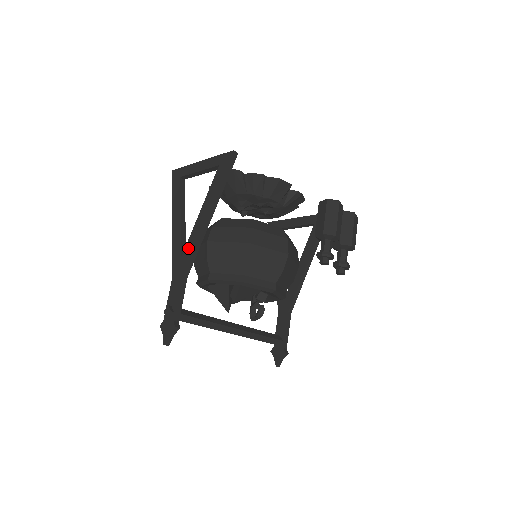
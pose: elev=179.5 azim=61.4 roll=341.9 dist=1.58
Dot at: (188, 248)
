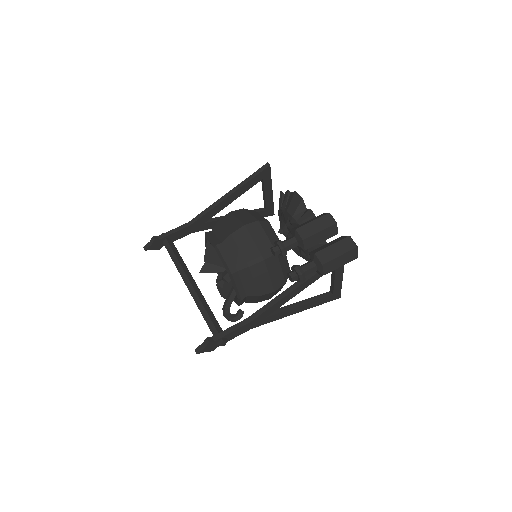
Dot at: occluded
